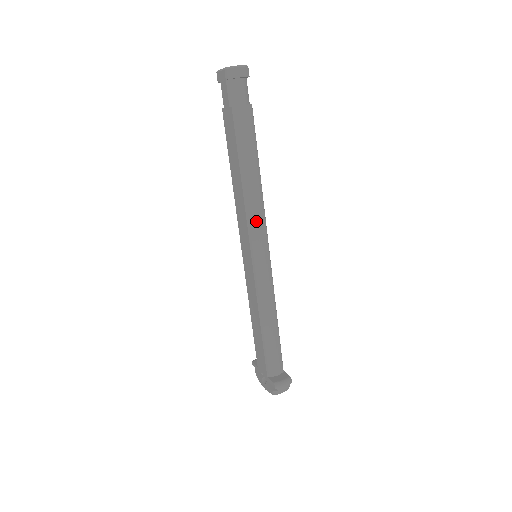
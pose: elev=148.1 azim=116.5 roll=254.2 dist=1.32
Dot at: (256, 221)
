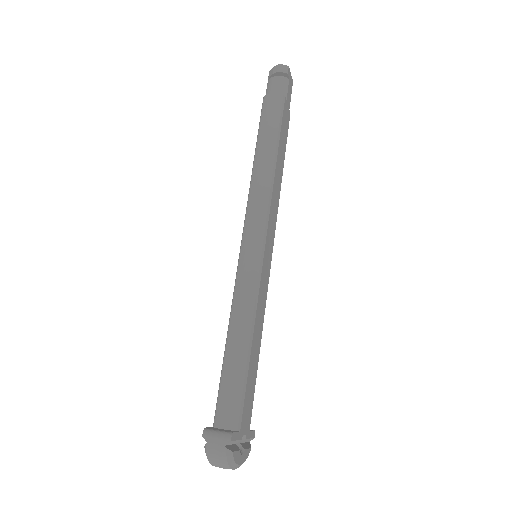
Dot at: (254, 203)
